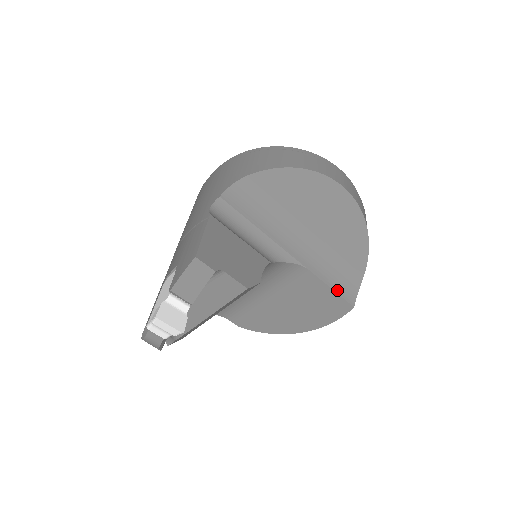
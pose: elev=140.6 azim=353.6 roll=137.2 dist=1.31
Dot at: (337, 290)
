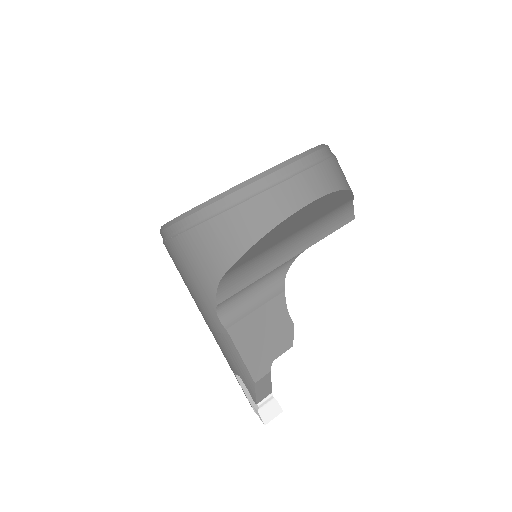
Dot at: (337, 227)
